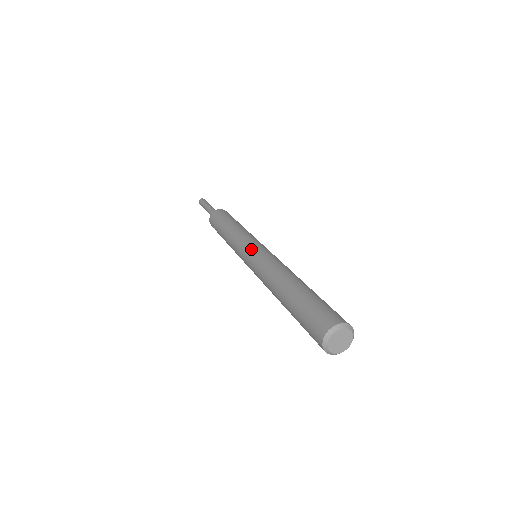
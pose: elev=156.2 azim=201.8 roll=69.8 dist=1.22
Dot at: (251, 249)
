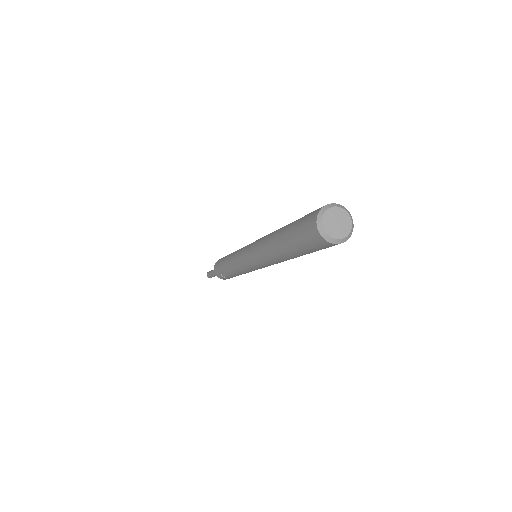
Dot at: (245, 249)
